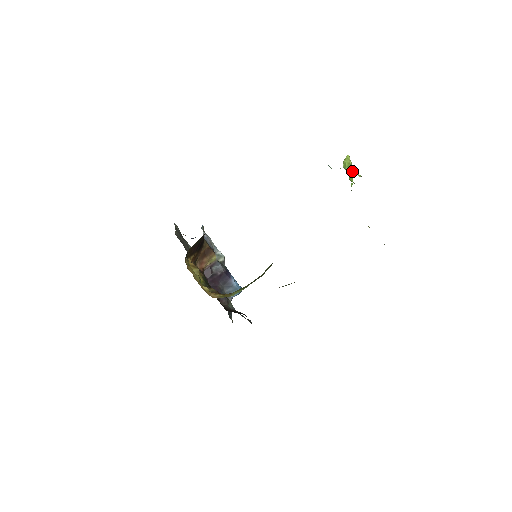
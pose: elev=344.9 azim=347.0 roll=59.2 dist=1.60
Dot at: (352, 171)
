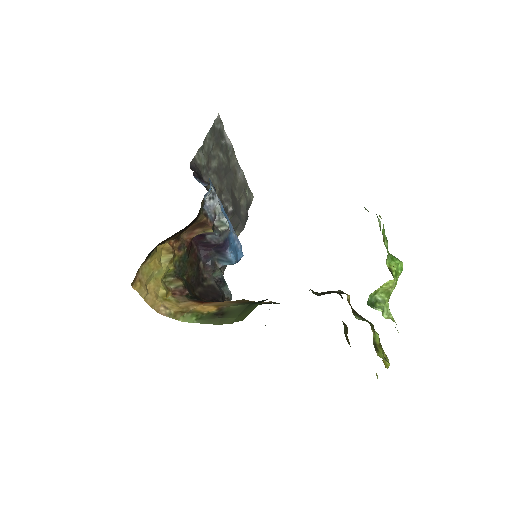
Dot at: (383, 301)
